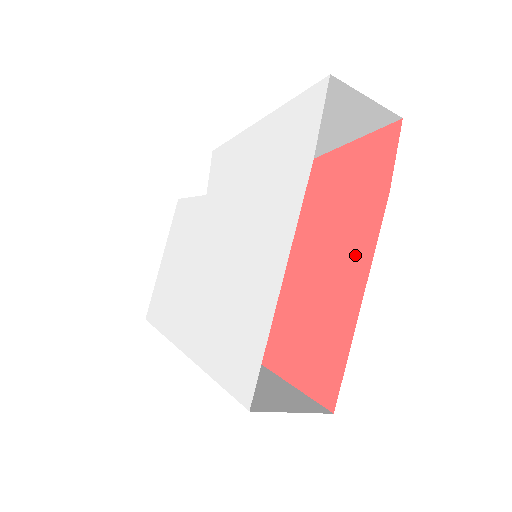
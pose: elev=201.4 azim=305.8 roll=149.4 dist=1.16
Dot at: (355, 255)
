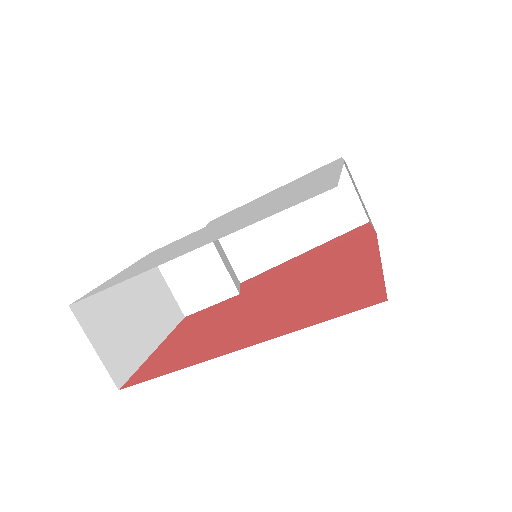
Dot at: (358, 255)
